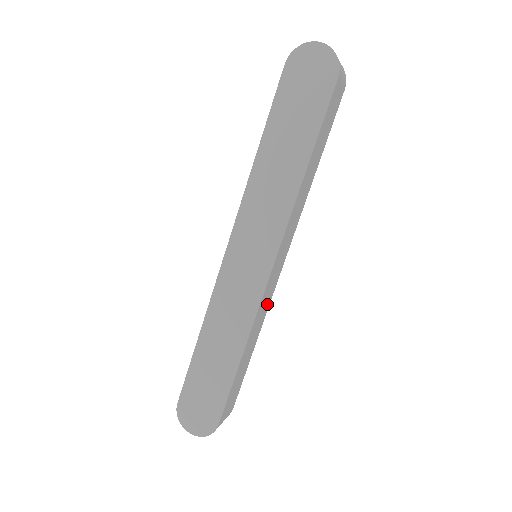
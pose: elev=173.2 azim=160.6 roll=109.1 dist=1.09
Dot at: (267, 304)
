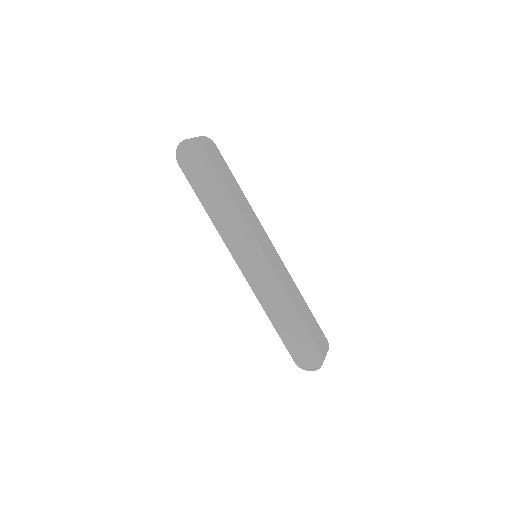
Dot at: (285, 273)
